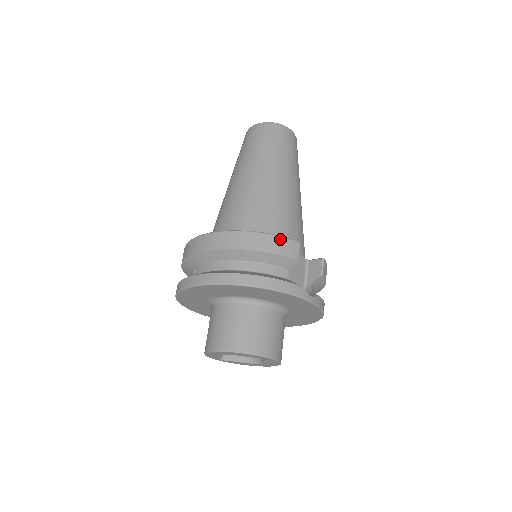
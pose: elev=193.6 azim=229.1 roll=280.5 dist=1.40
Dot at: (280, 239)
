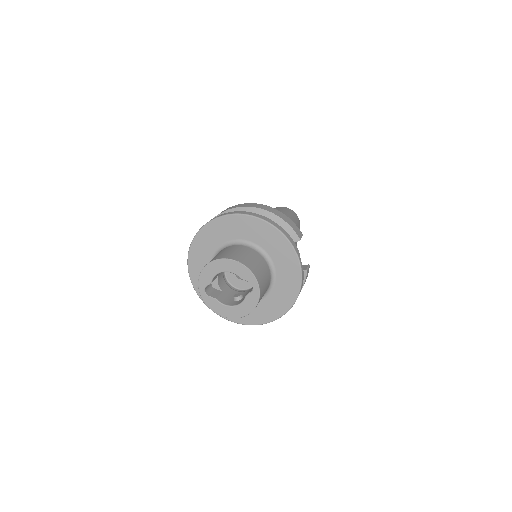
Dot at: (293, 223)
